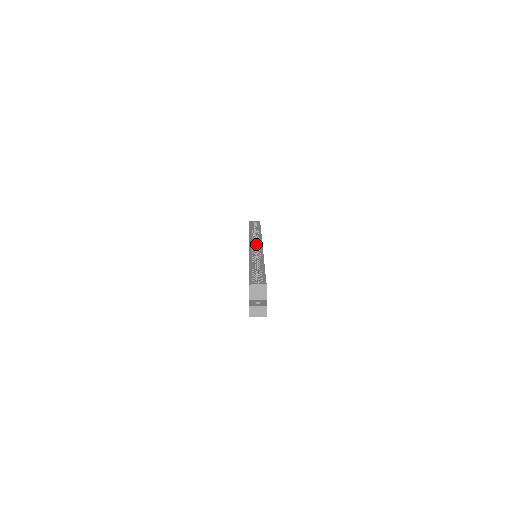
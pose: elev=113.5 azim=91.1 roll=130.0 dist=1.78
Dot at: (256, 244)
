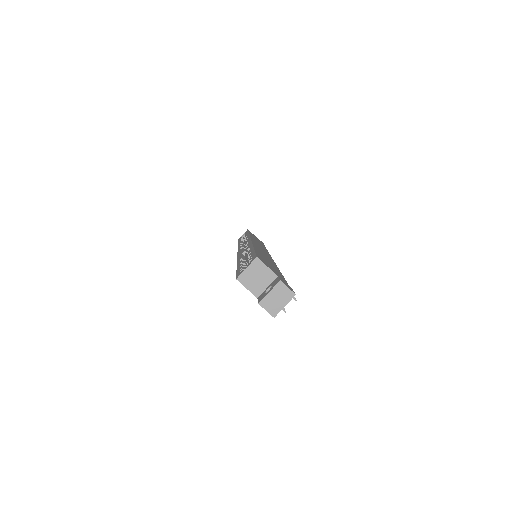
Dot at: occluded
